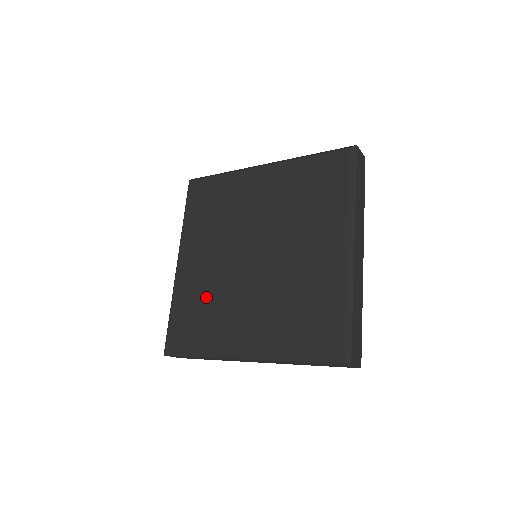
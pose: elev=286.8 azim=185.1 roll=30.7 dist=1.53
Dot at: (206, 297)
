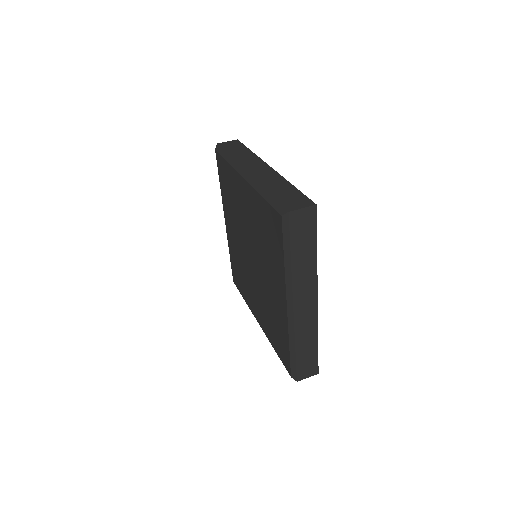
Dot at: (240, 266)
